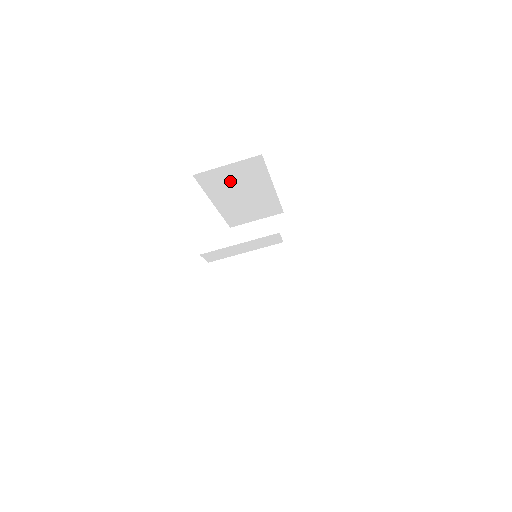
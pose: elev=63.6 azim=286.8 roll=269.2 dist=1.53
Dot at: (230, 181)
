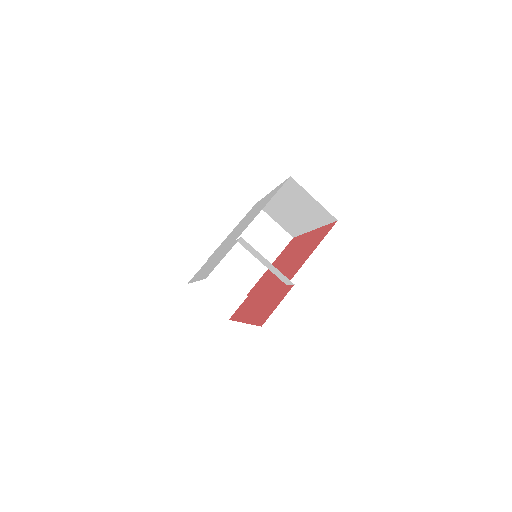
Dot at: (301, 201)
